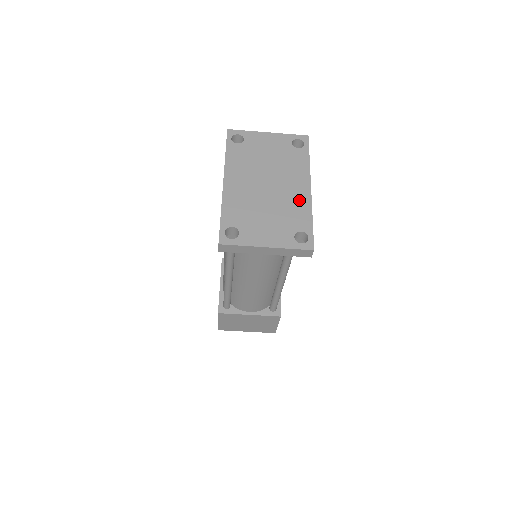
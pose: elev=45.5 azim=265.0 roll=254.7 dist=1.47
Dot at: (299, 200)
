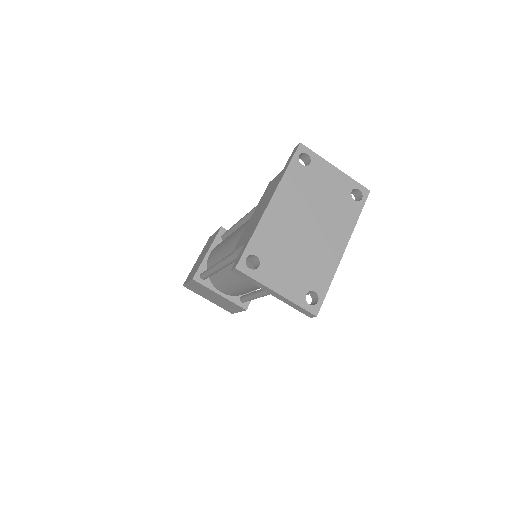
Dot at: (329, 257)
